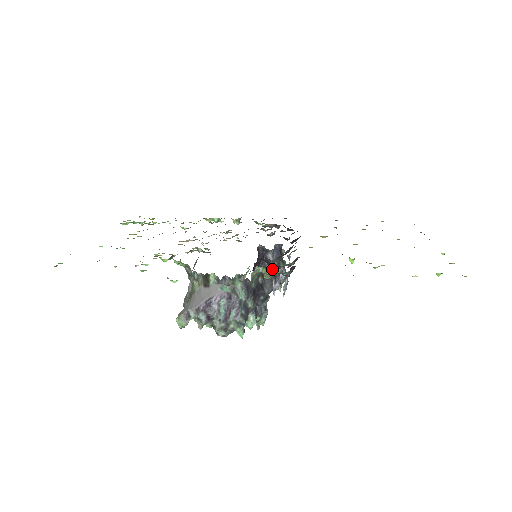
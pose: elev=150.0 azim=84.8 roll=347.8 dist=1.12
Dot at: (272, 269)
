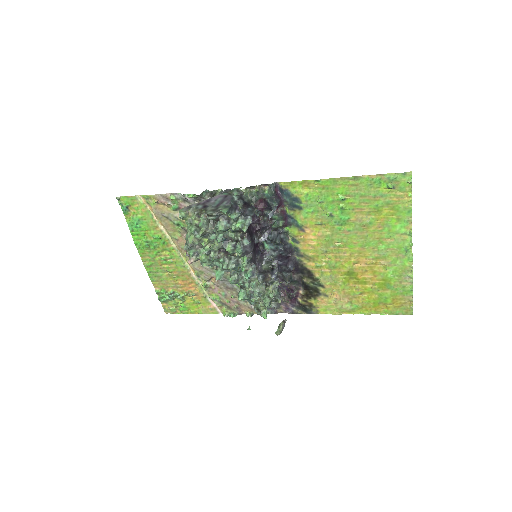
Dot at: (262, 187)
